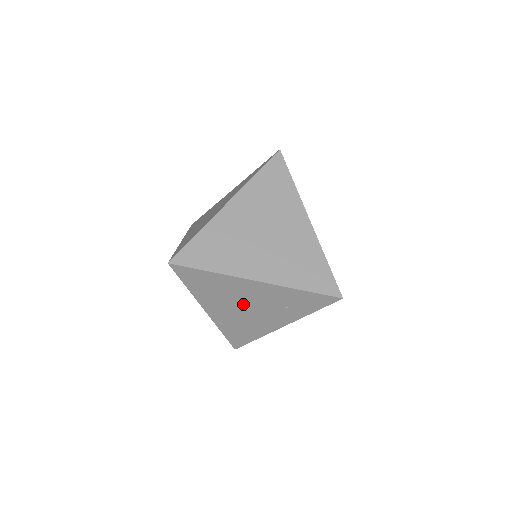
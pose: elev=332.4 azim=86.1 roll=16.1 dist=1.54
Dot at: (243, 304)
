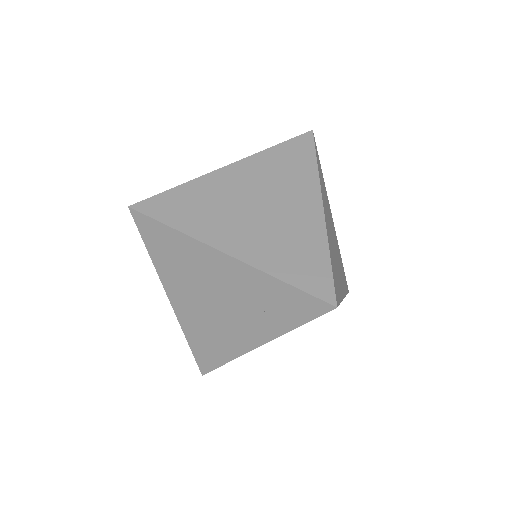
Dot at: (211, 294)
